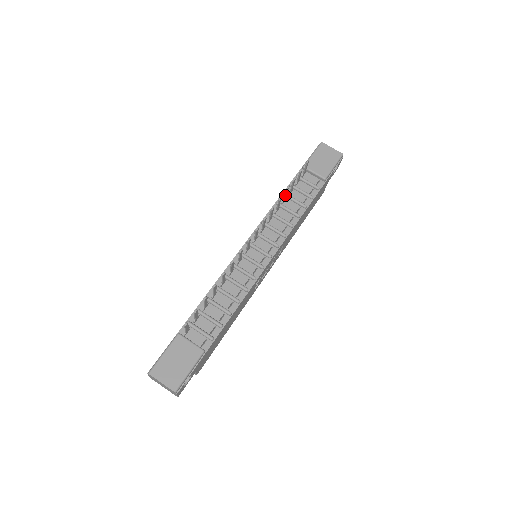
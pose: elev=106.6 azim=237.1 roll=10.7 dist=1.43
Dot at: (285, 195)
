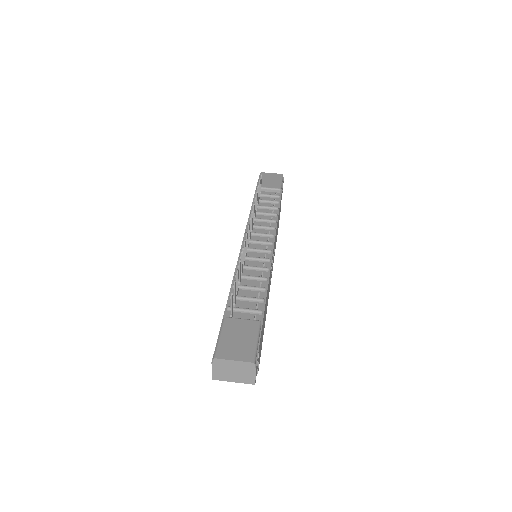
Dot at: (257, 200)
